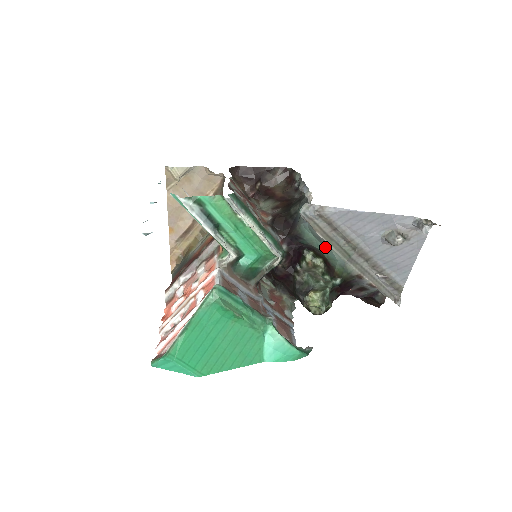
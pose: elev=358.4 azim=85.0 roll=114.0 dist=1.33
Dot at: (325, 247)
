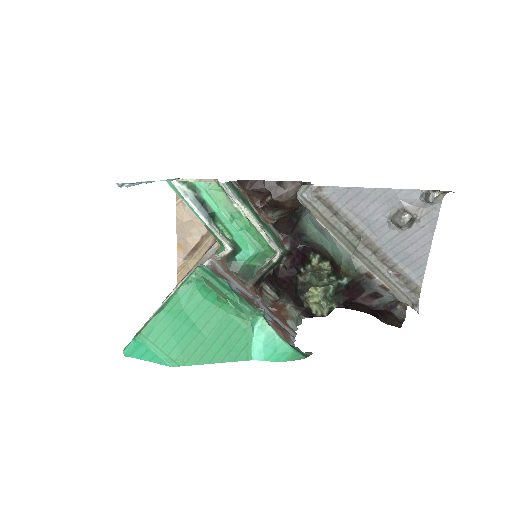
Dot at: (328, 240)
